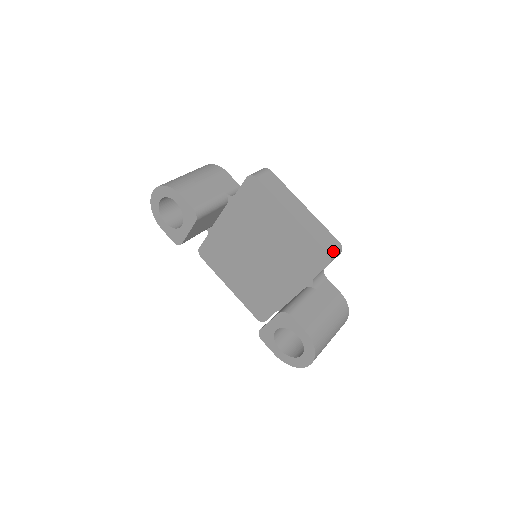
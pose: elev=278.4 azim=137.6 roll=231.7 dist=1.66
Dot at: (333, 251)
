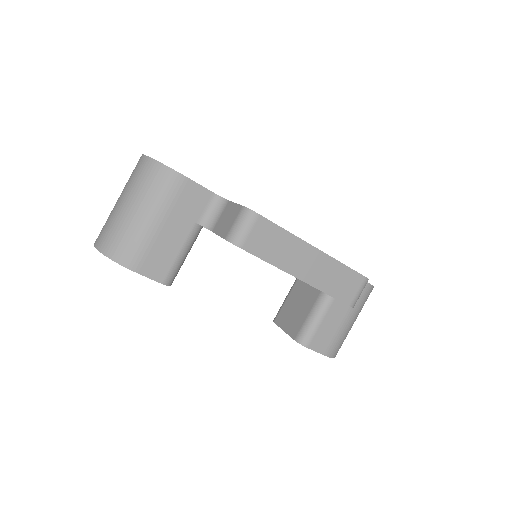
Dot at: (357, 297)
